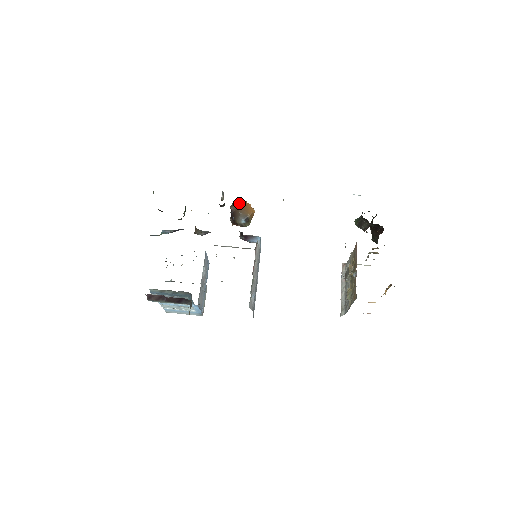
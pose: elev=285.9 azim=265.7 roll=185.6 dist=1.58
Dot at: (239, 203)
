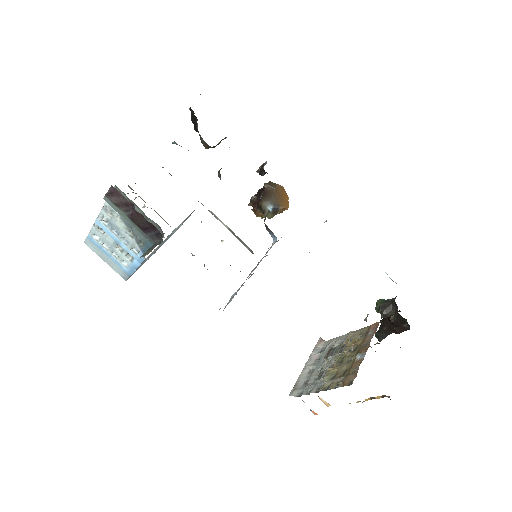
Dot at: (278, 187)
